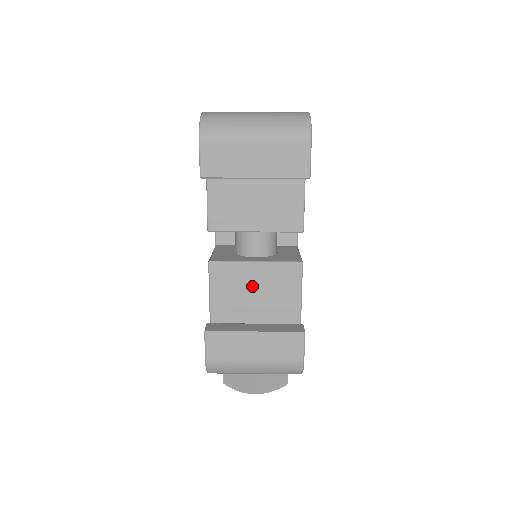
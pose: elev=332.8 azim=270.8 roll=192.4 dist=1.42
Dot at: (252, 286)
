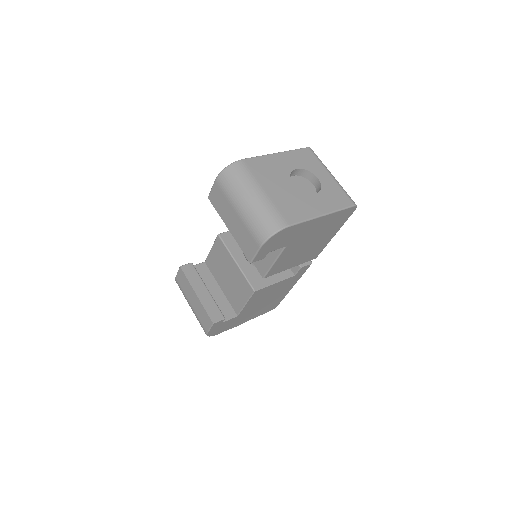
Dot at: (228, 270)
